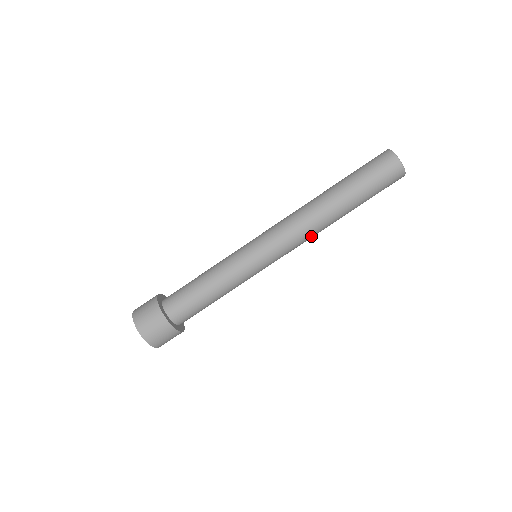
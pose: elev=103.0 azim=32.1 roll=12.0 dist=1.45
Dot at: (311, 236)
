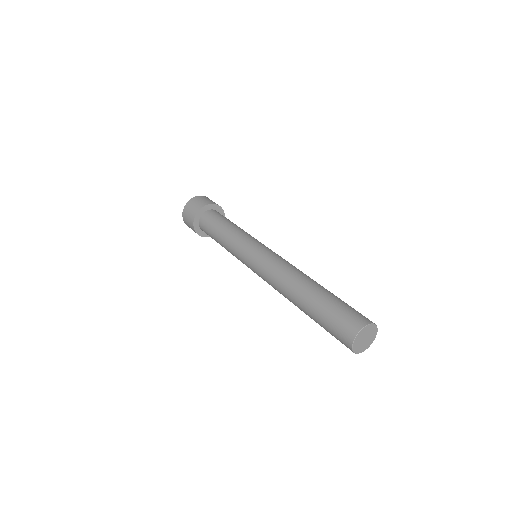
Dot at: occluded
